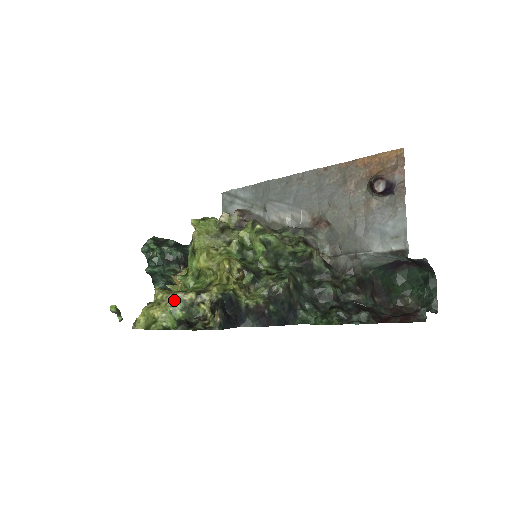
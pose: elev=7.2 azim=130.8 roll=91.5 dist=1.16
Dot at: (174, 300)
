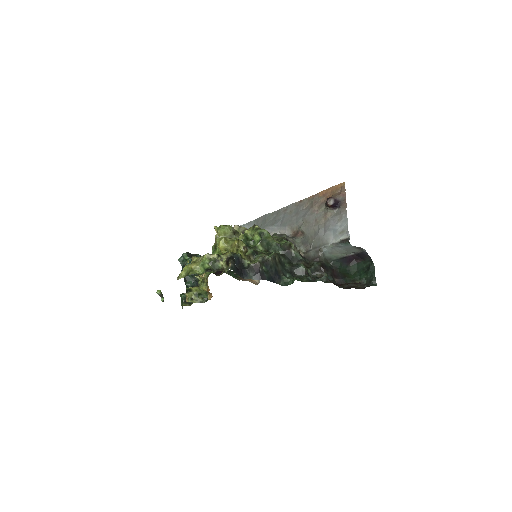
Dot at: (204, 258)
